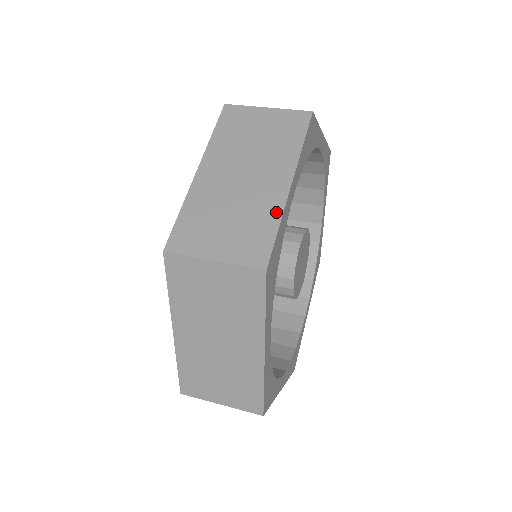
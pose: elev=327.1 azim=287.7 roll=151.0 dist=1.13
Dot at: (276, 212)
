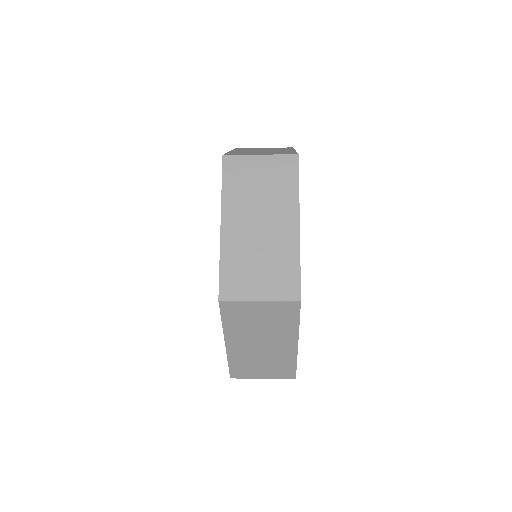
Dot at: (292, 151)
